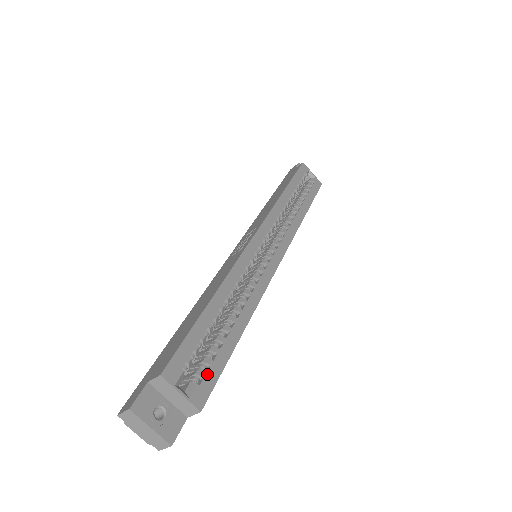
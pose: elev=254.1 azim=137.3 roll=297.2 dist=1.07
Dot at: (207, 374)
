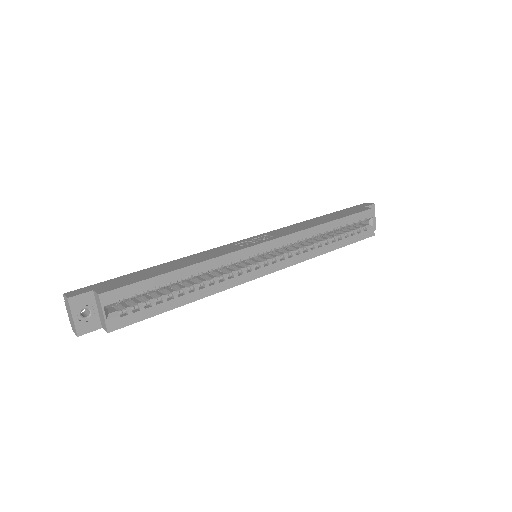
Dot at: (133, 314)
